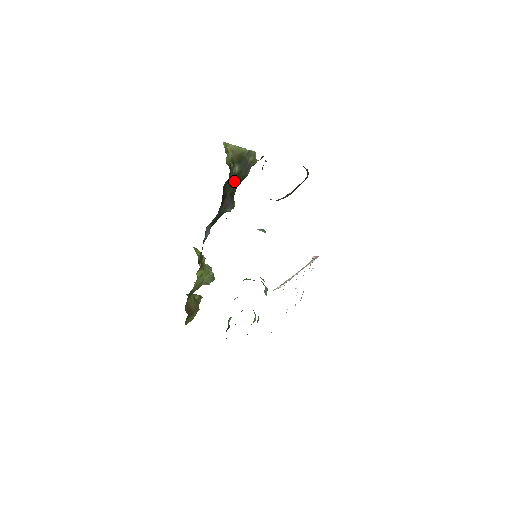
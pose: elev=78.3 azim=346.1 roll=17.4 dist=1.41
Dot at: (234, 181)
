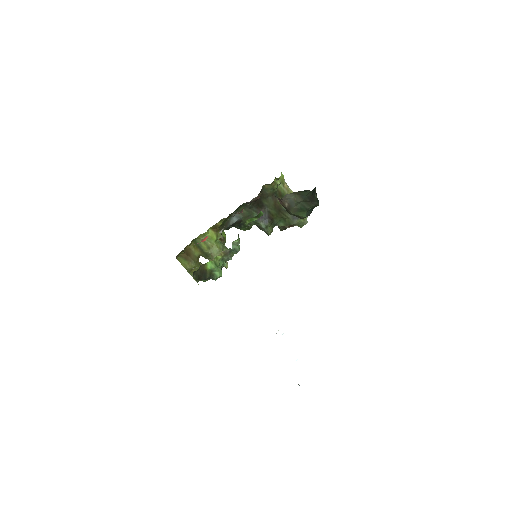
Dot at: (278, 210)
